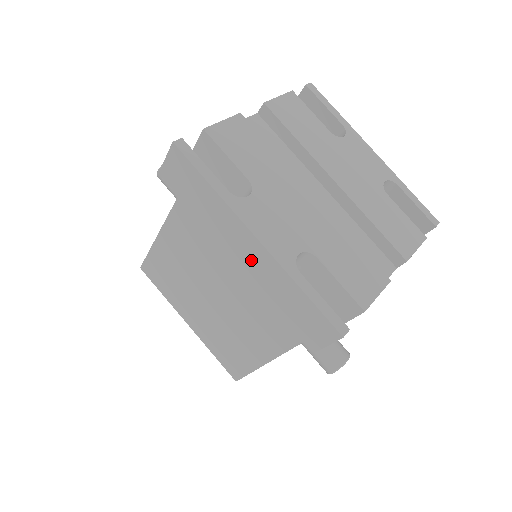
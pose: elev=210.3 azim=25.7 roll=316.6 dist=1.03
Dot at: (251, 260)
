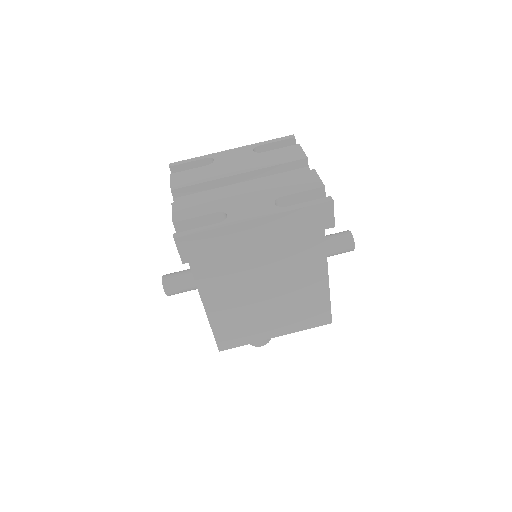
Dot at: (264, 233)
